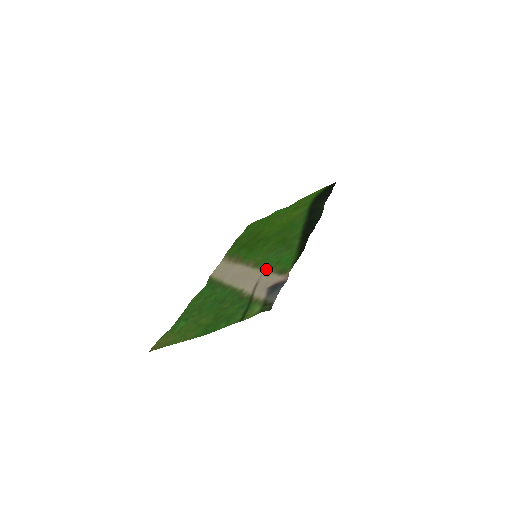
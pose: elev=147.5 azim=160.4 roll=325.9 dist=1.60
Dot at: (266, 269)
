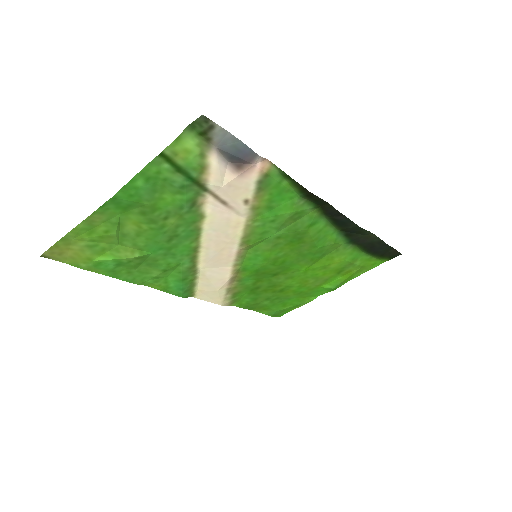
Dot at: (251, 215)
